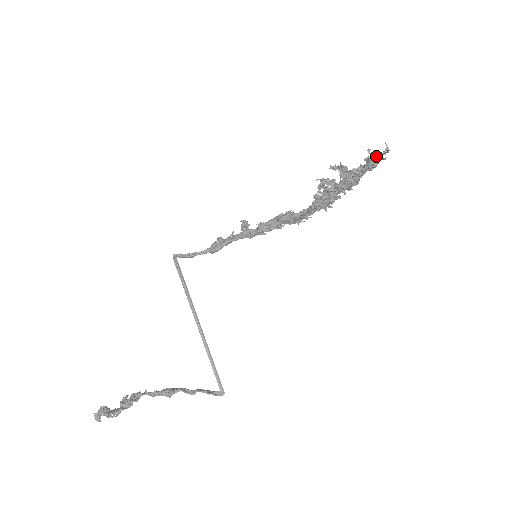
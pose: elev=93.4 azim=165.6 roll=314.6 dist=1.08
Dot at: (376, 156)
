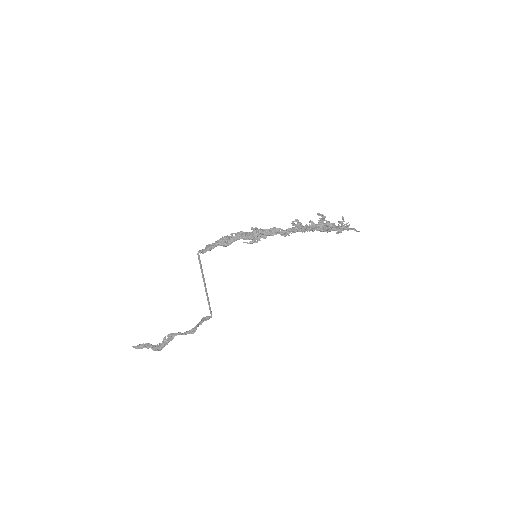
Dot at: occluded
